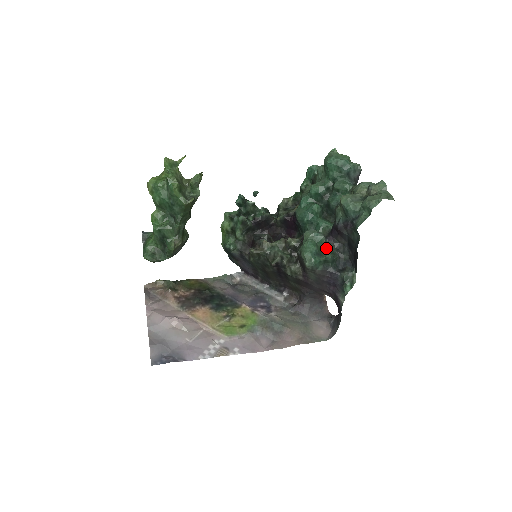
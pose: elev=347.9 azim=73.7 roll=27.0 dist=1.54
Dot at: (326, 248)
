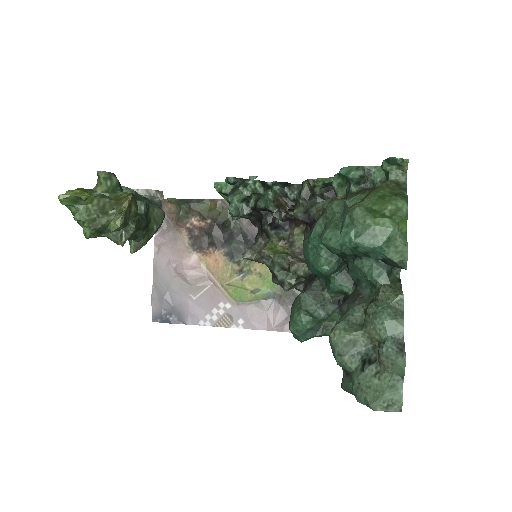
Dot at: (332, 318)
